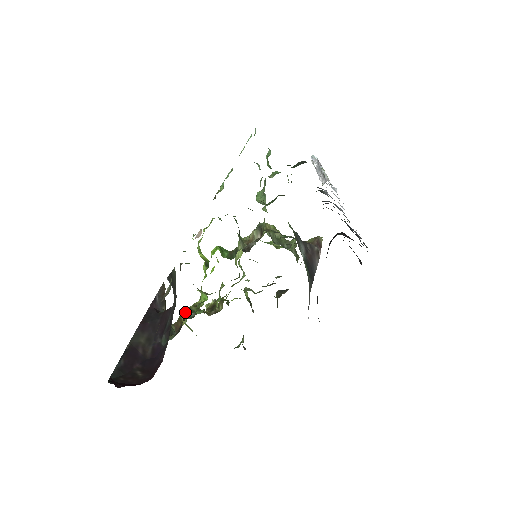
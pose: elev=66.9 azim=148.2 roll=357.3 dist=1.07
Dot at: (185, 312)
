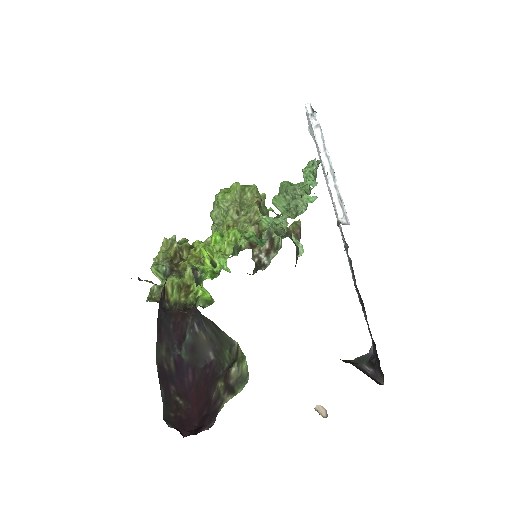
Dot at: (171, 285)
